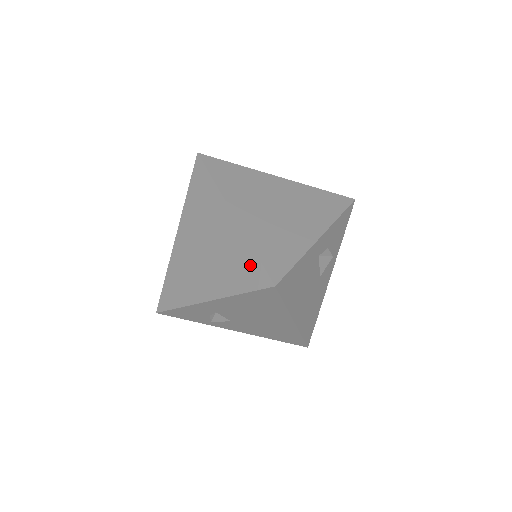
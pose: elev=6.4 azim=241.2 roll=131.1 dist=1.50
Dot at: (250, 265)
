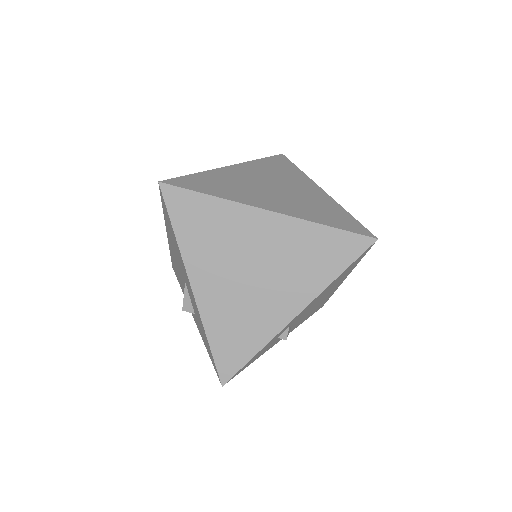
Dot at: (333, 242)
